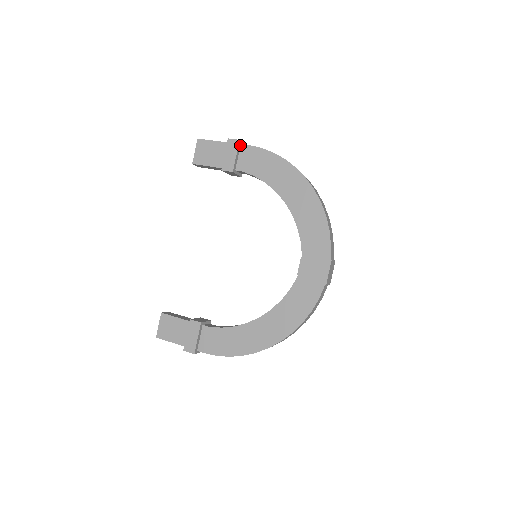
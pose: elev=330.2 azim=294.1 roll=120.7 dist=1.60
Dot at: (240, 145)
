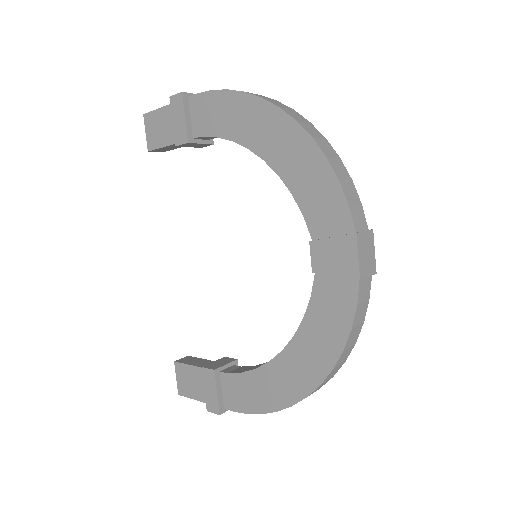
Dot at: (188, 99)
